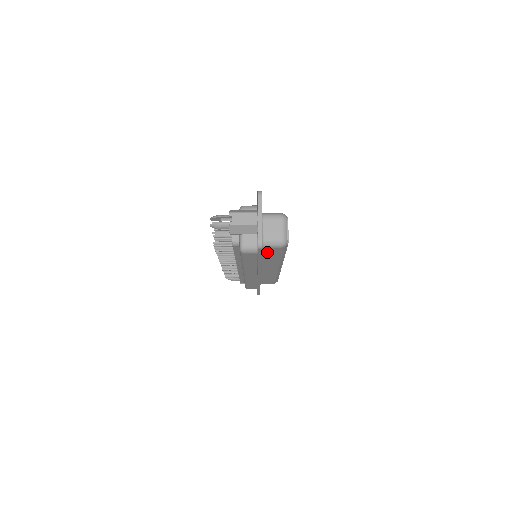
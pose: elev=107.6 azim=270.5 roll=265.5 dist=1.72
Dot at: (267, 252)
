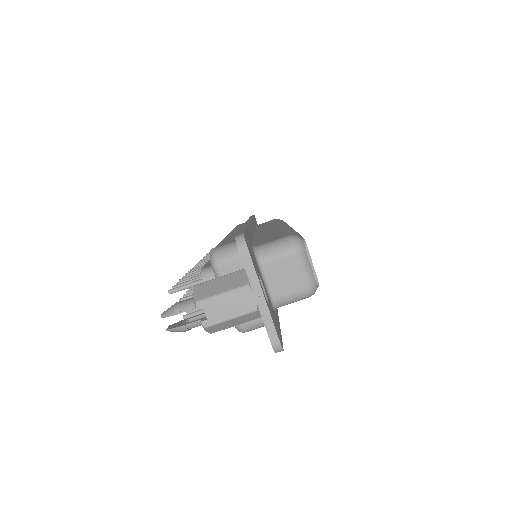
Dot at: occluded
